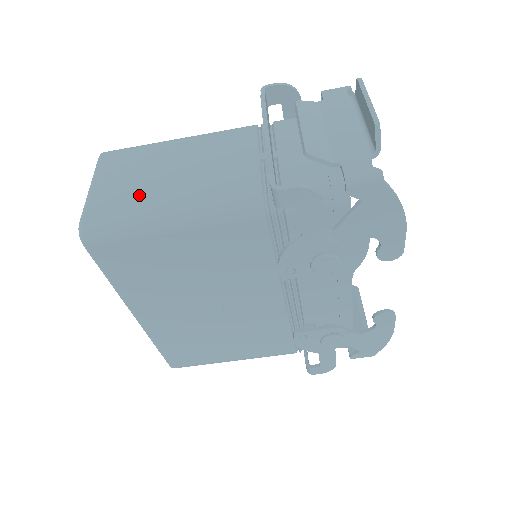
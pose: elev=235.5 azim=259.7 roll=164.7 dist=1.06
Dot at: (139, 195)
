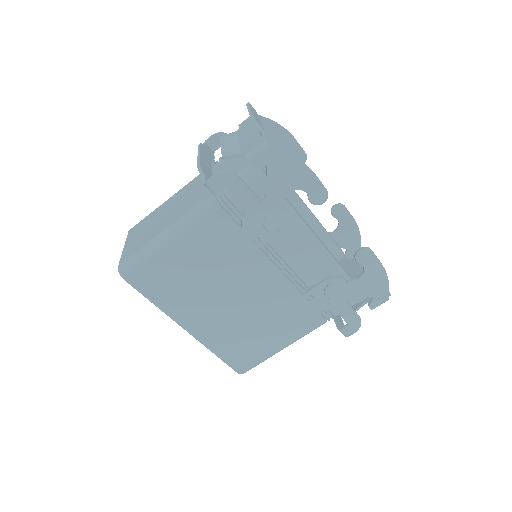
Dot at: (147, 236)
